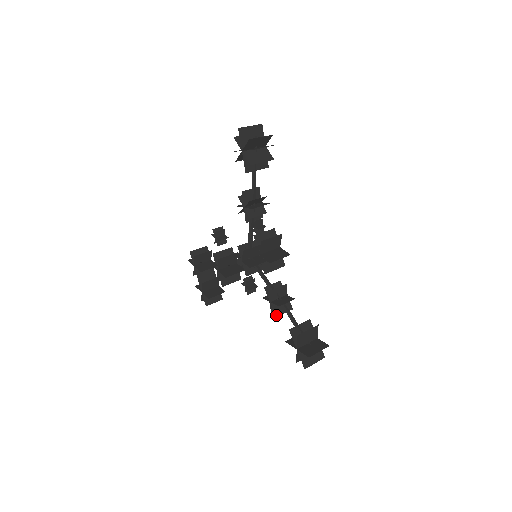
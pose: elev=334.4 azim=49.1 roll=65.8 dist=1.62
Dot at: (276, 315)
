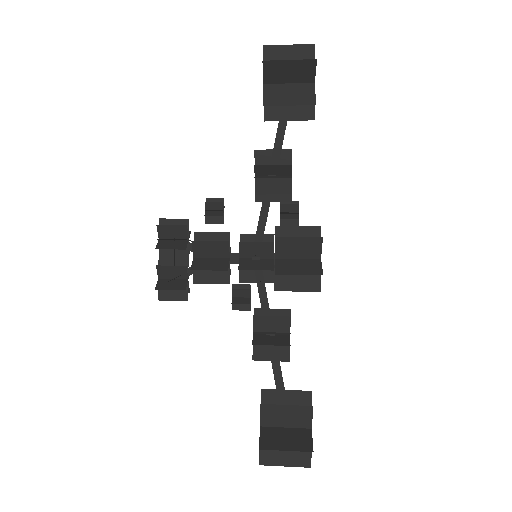
Dot at: (253, 357)
